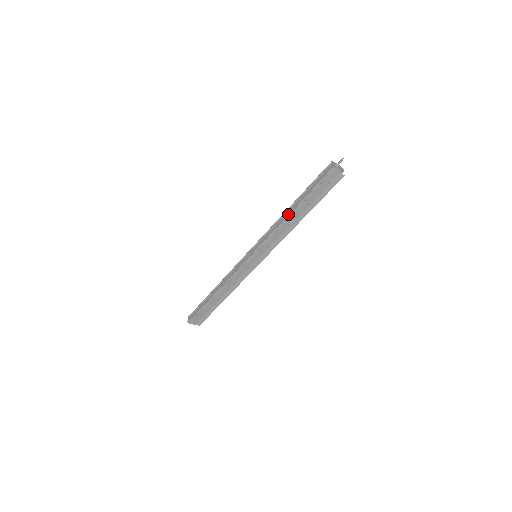
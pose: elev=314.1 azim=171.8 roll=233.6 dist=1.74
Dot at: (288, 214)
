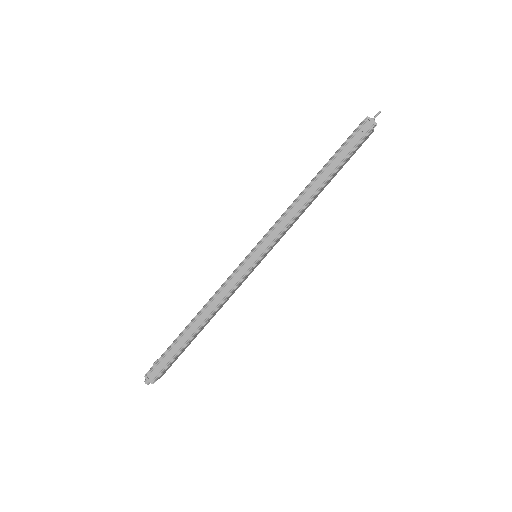
Dot at: (313, 192)
